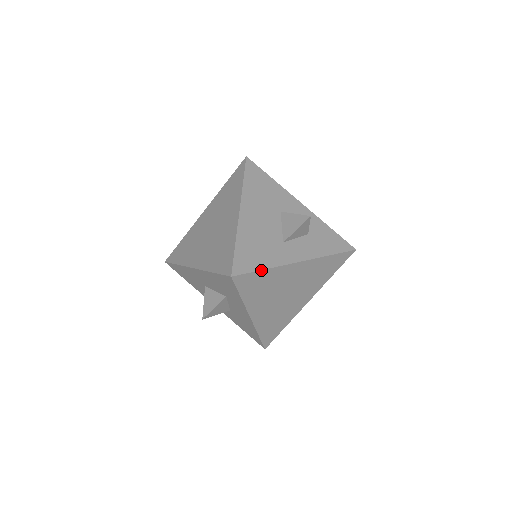
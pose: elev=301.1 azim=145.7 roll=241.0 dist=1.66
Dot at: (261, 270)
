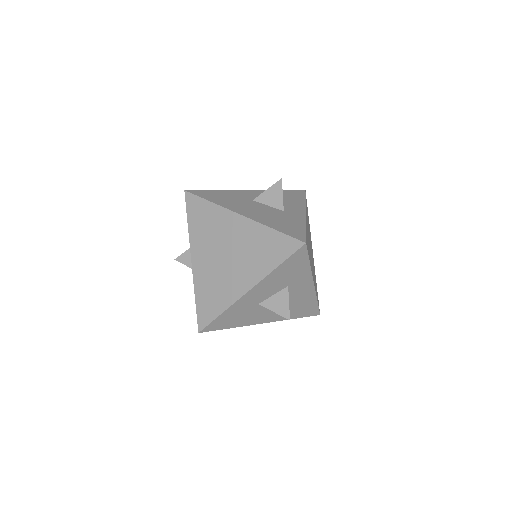
Dot at: (305, 230)
